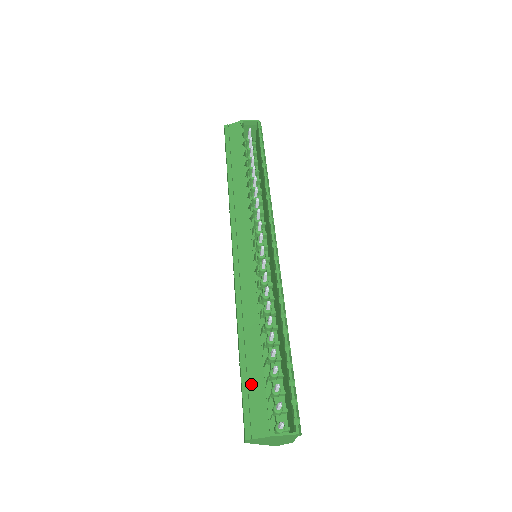
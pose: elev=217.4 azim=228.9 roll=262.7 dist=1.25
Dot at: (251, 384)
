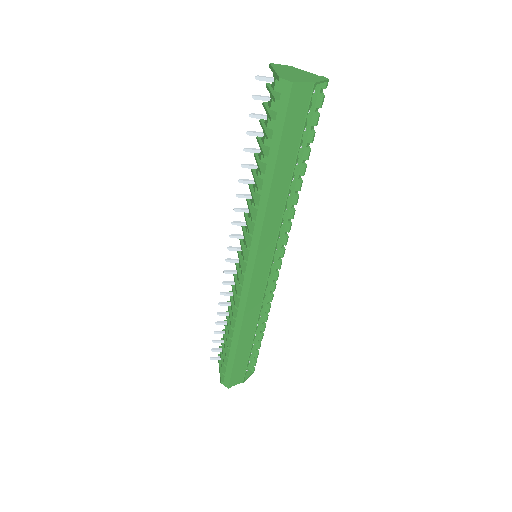
Dot at: (239, 363)
